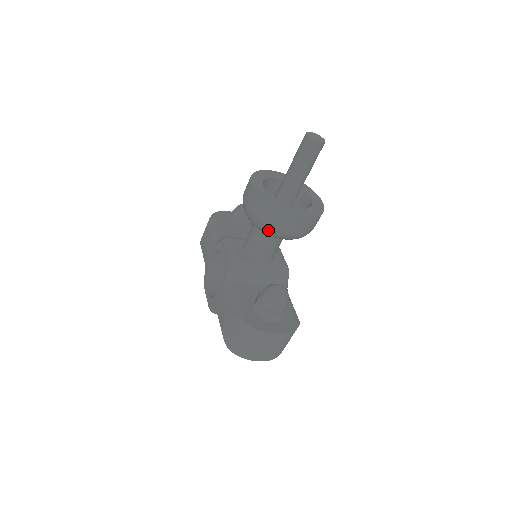
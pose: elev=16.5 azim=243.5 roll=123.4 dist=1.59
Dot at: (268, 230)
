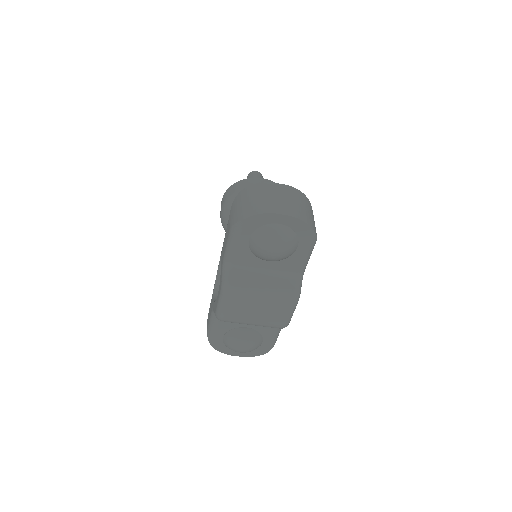
Dot at: occluded
